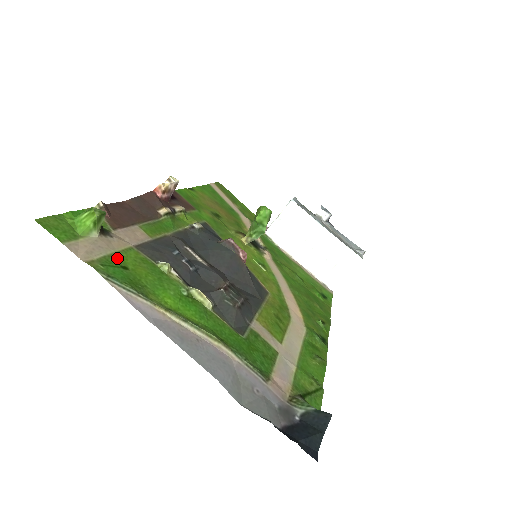
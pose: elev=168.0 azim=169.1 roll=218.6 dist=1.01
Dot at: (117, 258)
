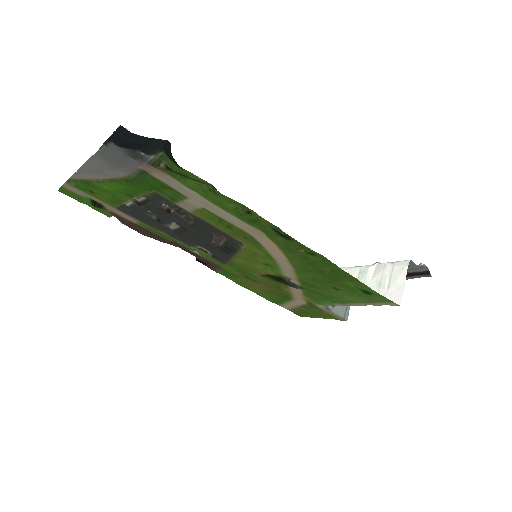
Dot at: (93, 196)
